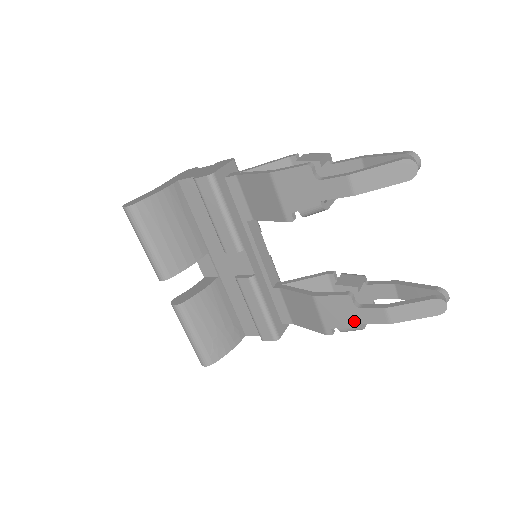
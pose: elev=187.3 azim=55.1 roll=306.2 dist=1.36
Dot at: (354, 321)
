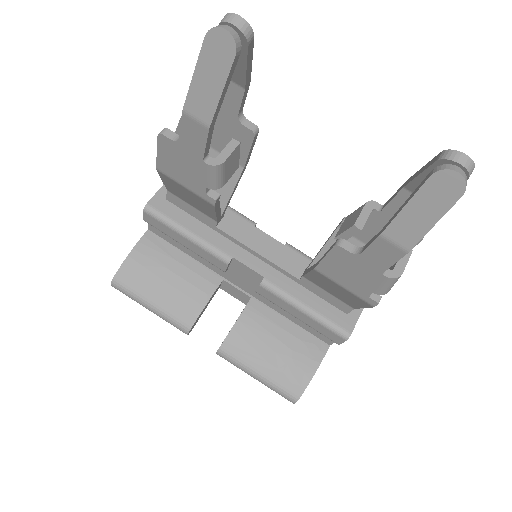
Dot at: (375, 273)
